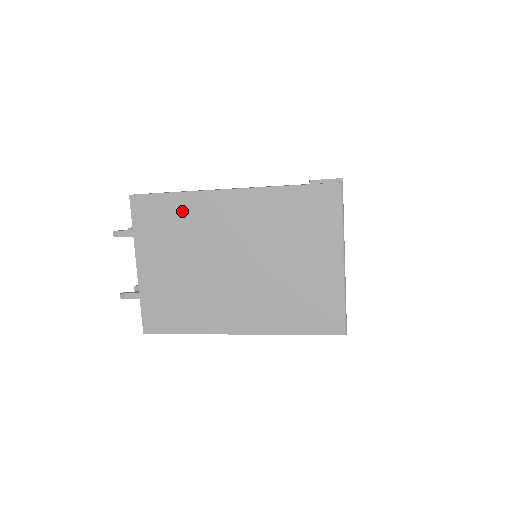
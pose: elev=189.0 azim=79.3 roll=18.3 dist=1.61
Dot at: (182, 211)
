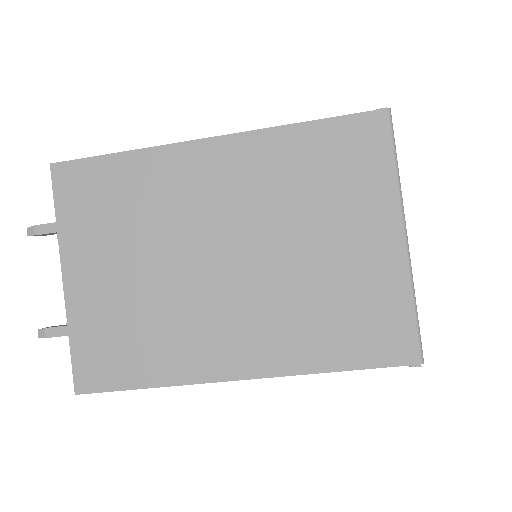
Dot at: (134, 180)
